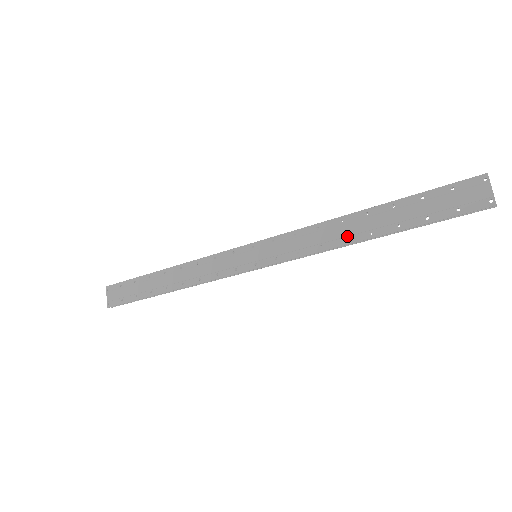
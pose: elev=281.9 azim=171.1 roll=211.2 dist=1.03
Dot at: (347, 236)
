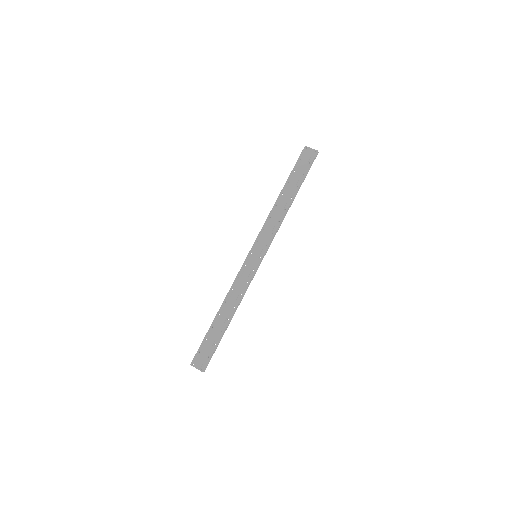
Dot at: (284, 208)
